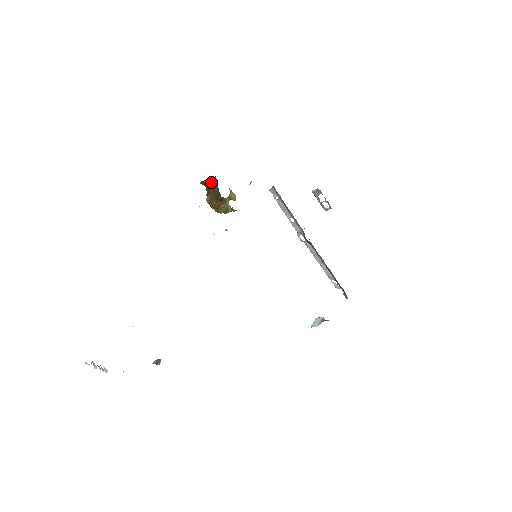
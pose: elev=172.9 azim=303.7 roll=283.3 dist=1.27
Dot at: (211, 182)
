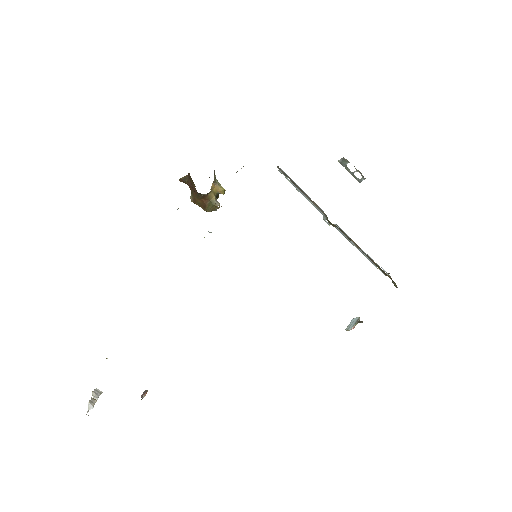
Dot at: (188, 178)
